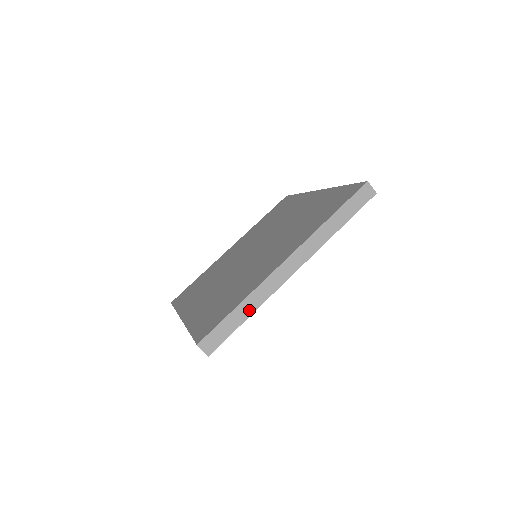
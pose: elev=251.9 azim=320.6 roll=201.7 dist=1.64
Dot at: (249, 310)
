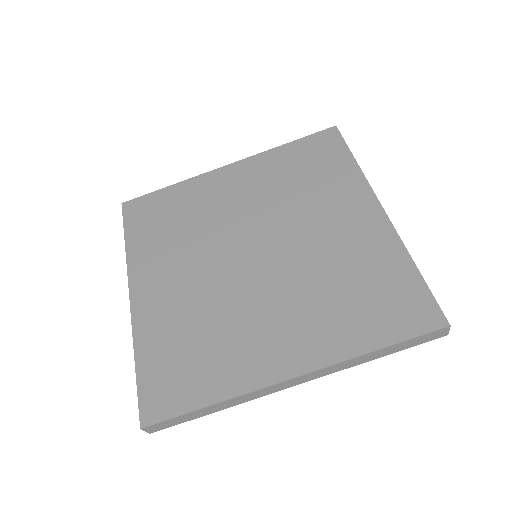
Dot at: (219, 408)
